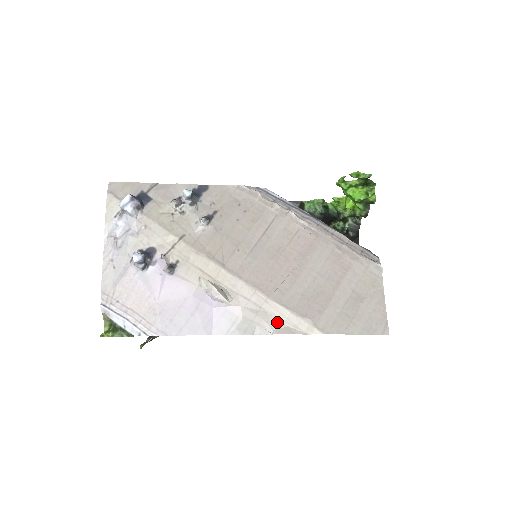
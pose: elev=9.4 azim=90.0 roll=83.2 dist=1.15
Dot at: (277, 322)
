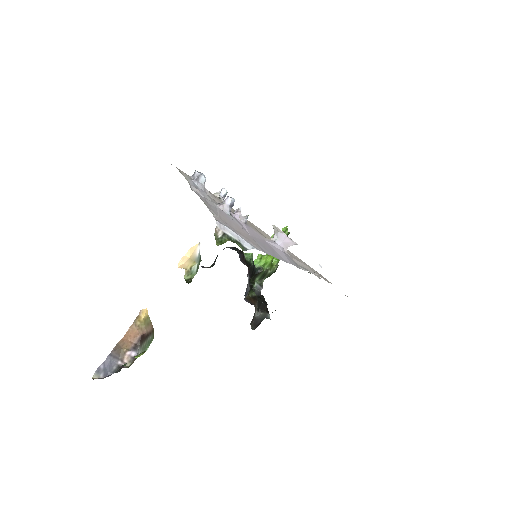
Dot at: (313, 271)
